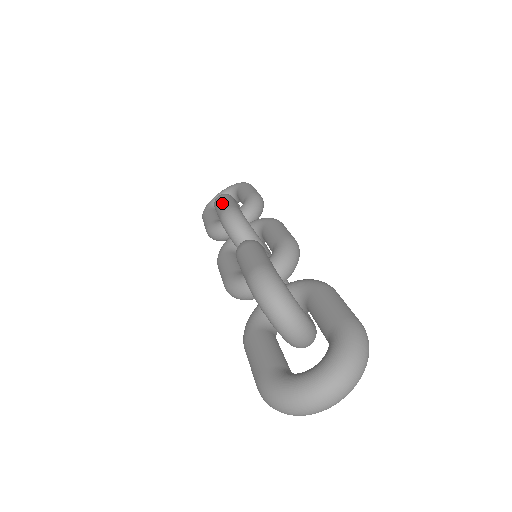
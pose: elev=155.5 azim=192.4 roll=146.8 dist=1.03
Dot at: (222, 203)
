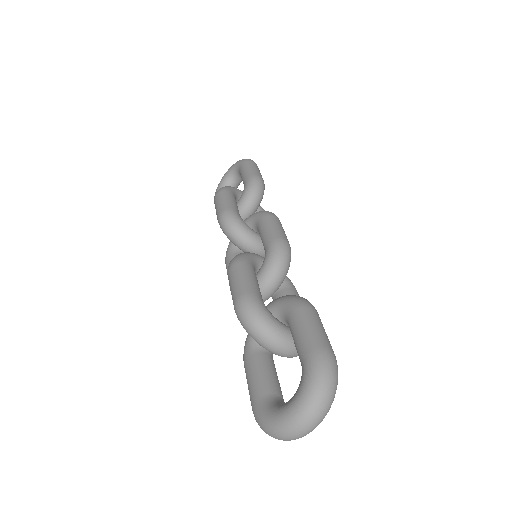
Dot at: (218, 204)
